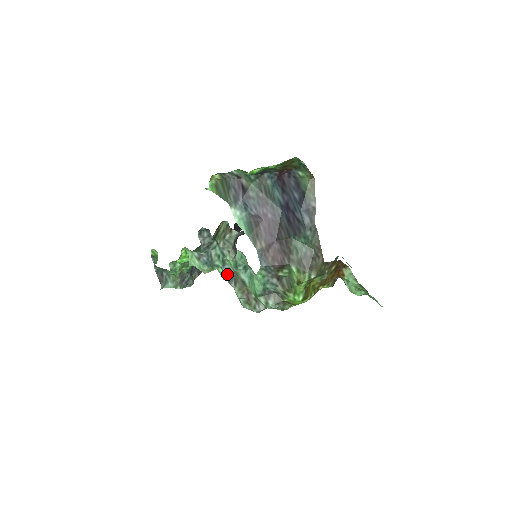
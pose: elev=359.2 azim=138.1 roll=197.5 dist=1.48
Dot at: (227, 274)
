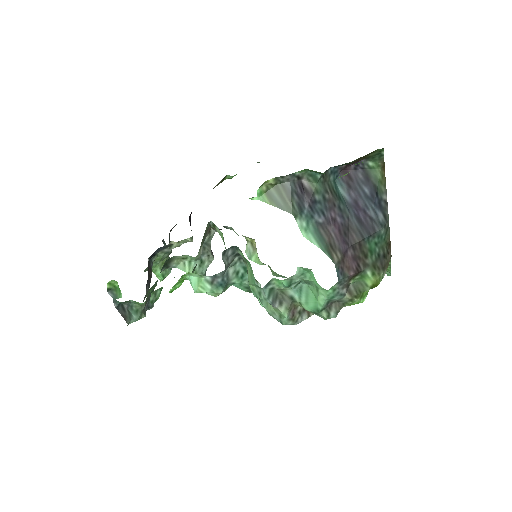
Dot at: (270, 295)
